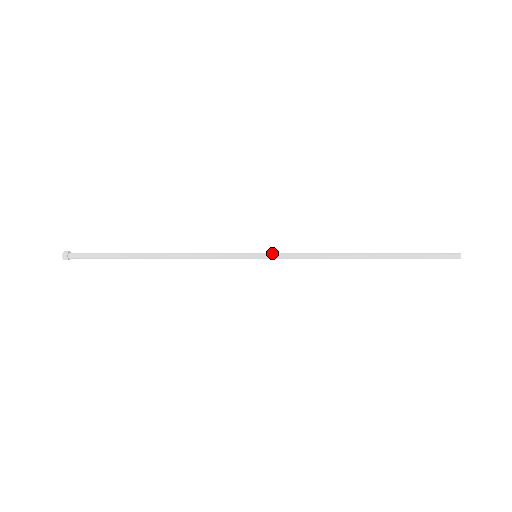
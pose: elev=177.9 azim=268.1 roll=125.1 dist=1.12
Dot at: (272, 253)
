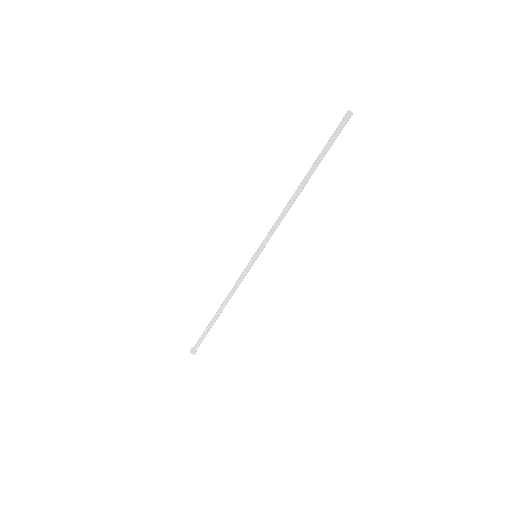
Dot at: (262, 245)
